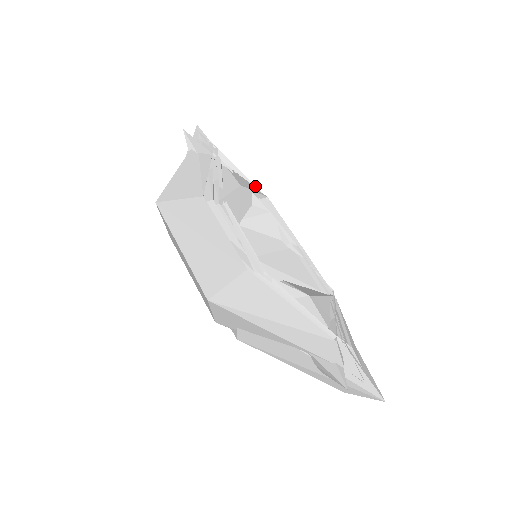
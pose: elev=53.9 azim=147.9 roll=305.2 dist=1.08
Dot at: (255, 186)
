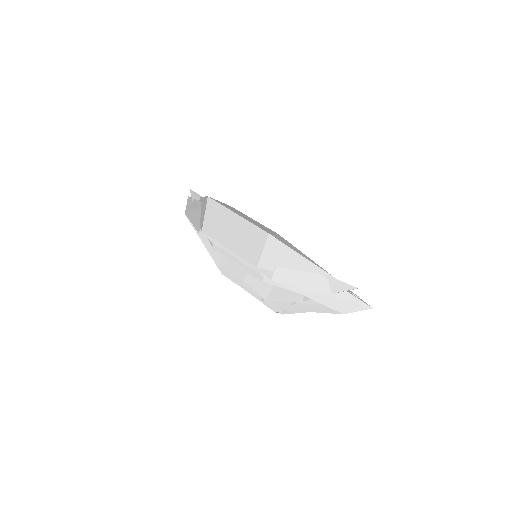
Dot at: occluded
